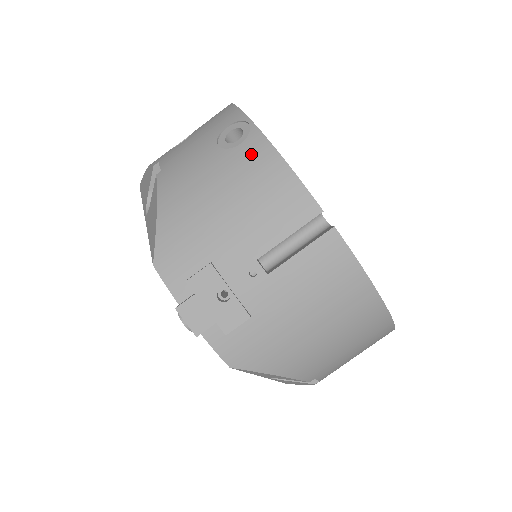
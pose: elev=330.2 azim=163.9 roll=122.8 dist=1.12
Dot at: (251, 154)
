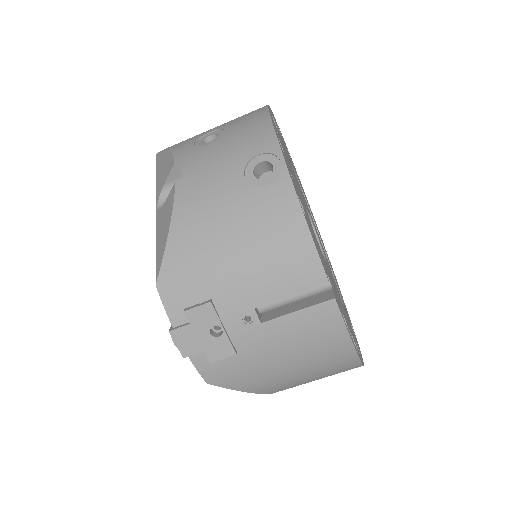
Dot at: (275, 202)
